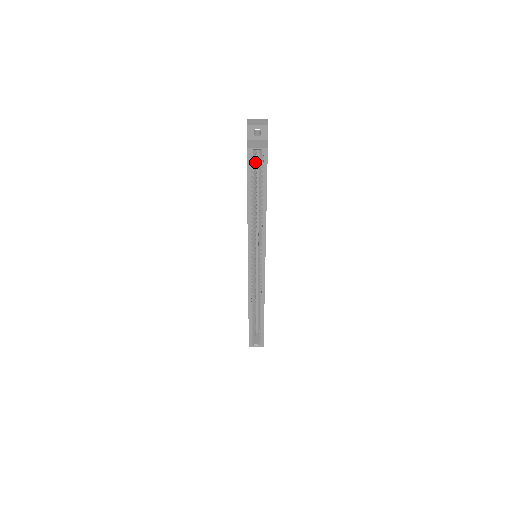
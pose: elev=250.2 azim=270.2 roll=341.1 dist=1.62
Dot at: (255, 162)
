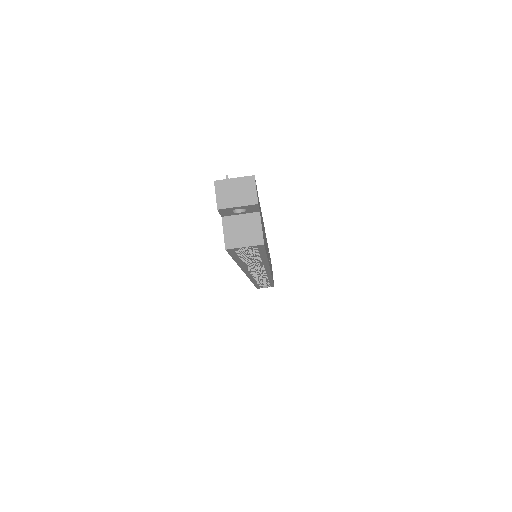
Dot at: occluded
